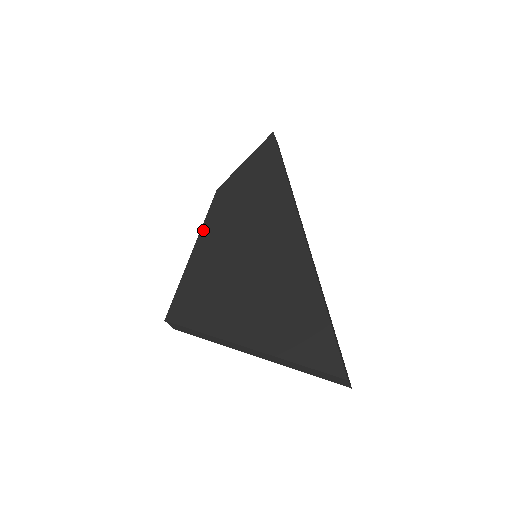
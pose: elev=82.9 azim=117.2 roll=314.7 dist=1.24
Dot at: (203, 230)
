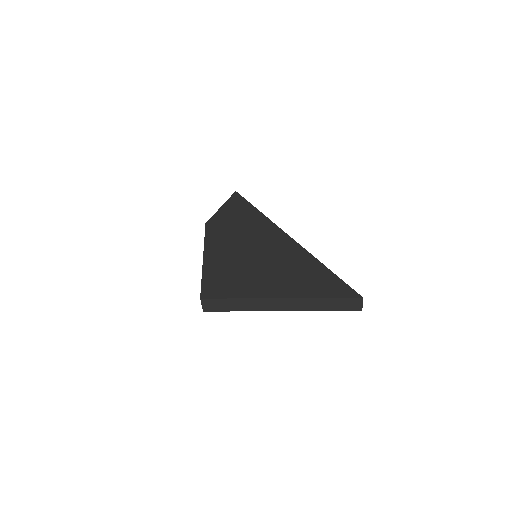
Dot at: (206, 245)
